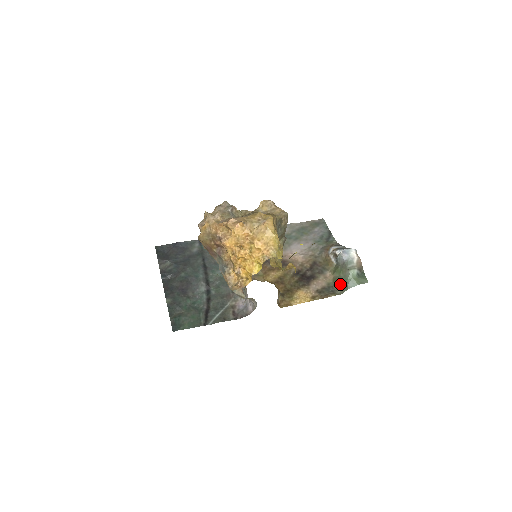
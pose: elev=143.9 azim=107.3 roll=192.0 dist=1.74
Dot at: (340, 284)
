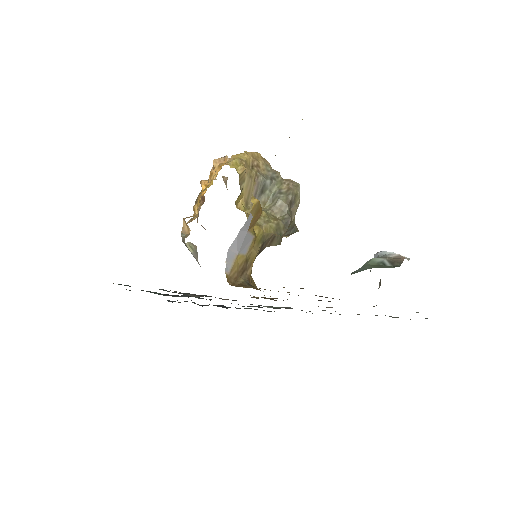
Dot at: occluded
